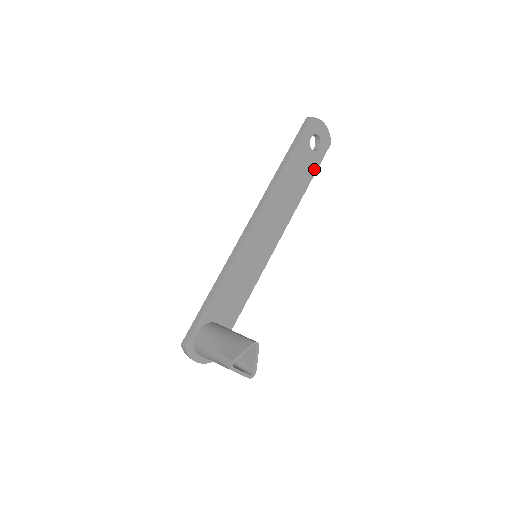
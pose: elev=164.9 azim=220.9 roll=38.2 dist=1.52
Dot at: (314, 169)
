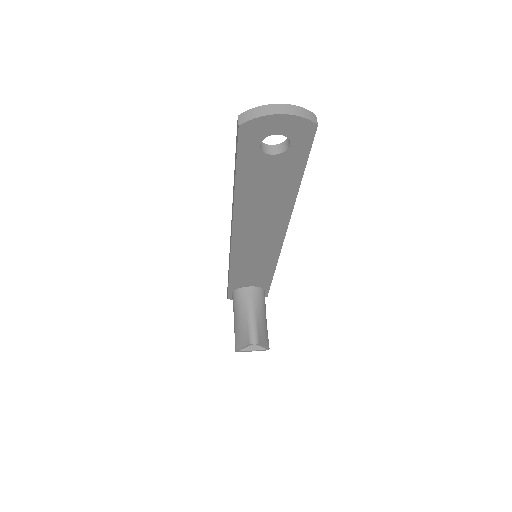
Dot at: (299, 167)
